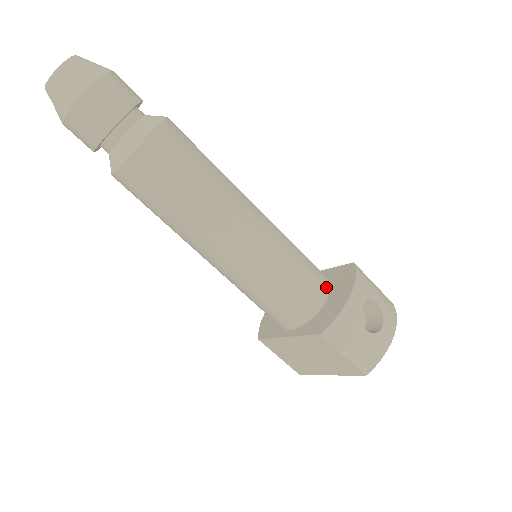
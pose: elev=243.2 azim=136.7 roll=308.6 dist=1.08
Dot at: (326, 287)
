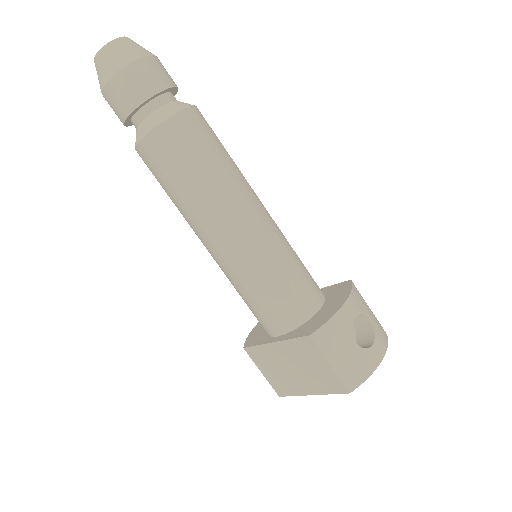
Dot at: (321, 298)
